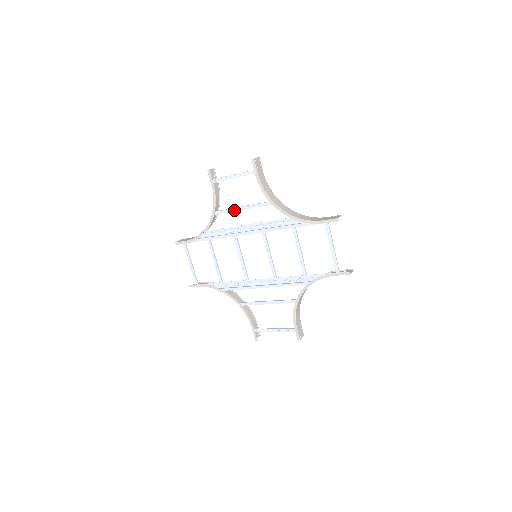
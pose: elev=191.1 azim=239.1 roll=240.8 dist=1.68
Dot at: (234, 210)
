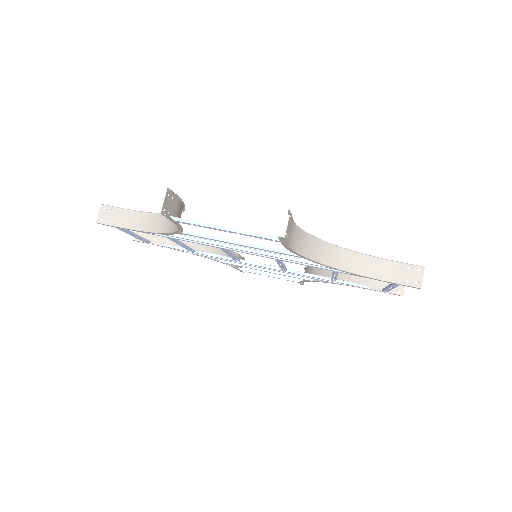
Dot at: occluded
